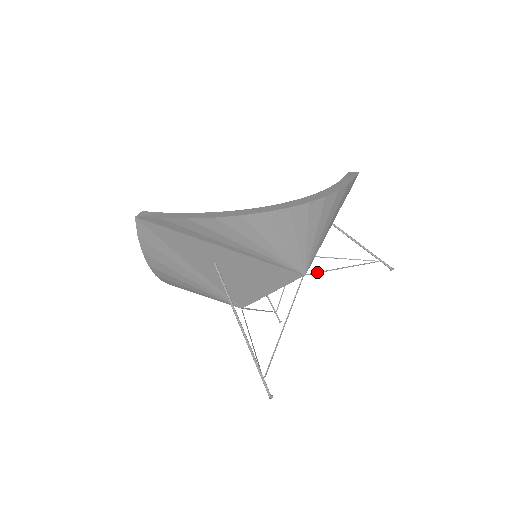
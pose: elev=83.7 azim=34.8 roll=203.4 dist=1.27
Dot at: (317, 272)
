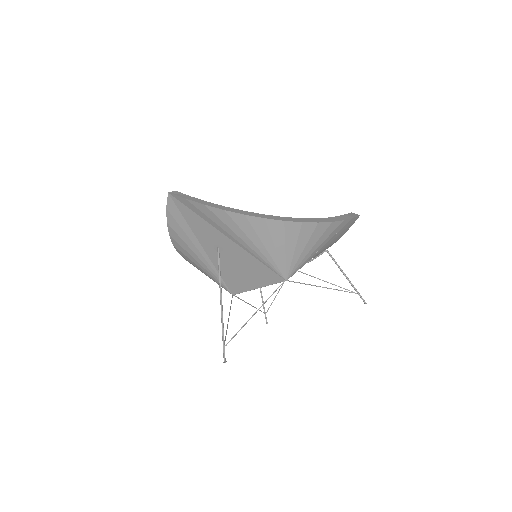
Dot at: (298, 282)
